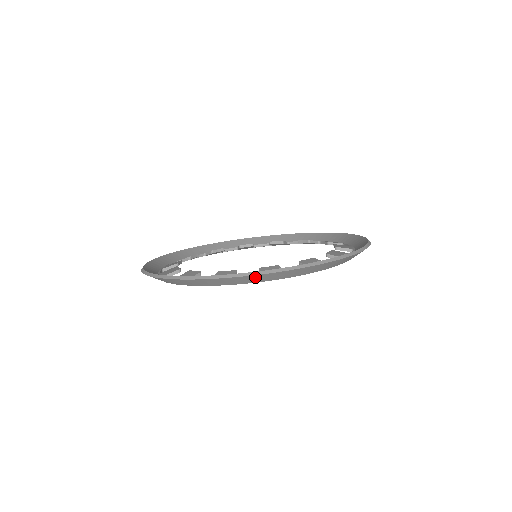
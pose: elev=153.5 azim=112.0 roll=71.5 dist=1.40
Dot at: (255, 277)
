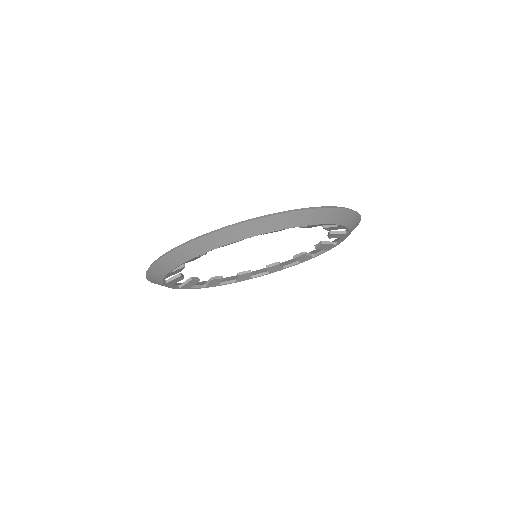
Dot at: (314, 213)
